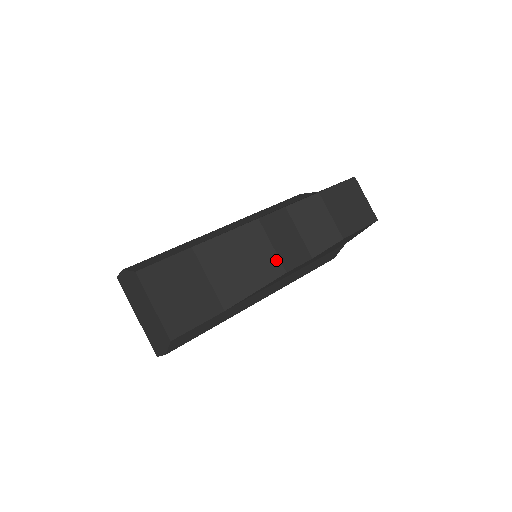
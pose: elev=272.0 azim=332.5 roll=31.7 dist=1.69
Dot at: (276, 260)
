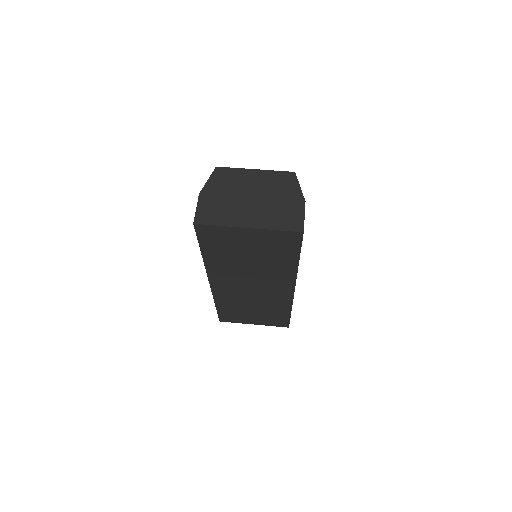
Dot at: occluded
